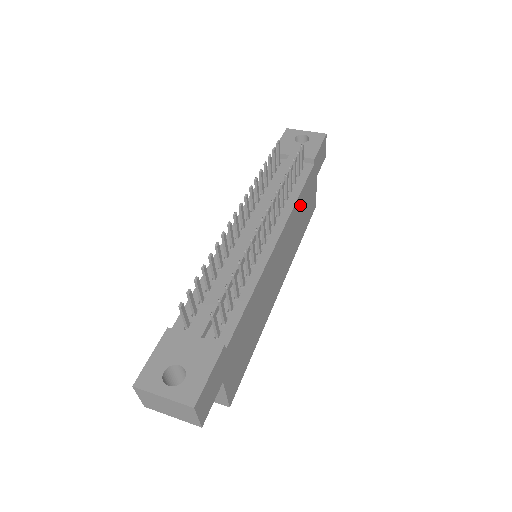
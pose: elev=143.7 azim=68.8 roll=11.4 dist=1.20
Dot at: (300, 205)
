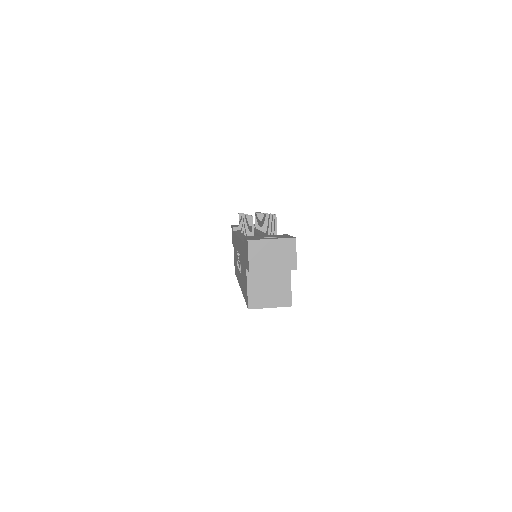
Dot at: occluded
